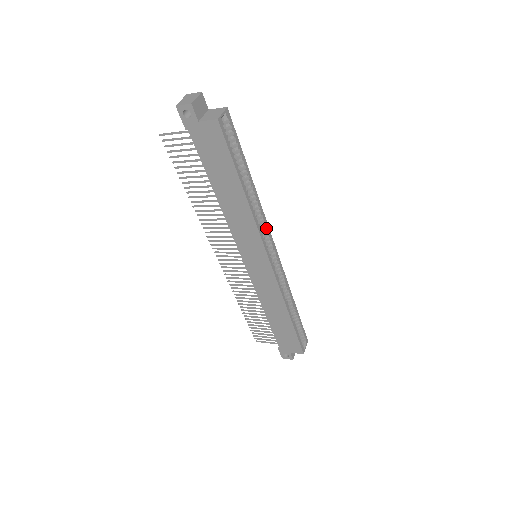
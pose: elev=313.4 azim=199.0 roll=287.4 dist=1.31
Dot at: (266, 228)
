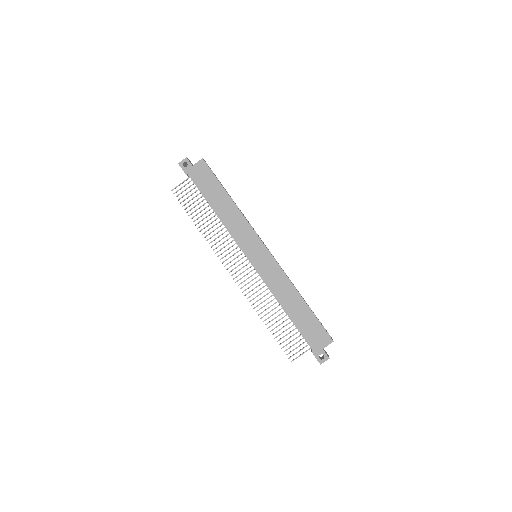
Dot at: occluded
